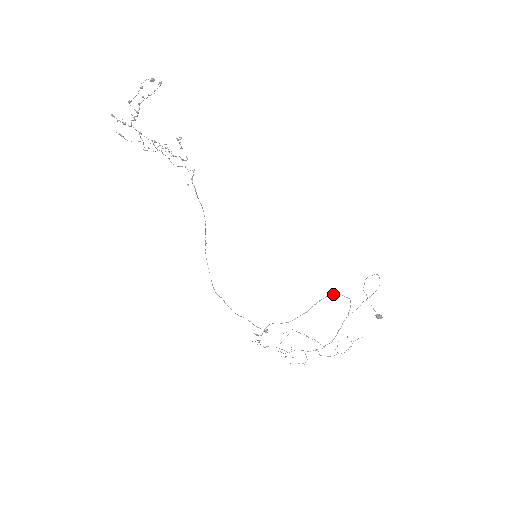
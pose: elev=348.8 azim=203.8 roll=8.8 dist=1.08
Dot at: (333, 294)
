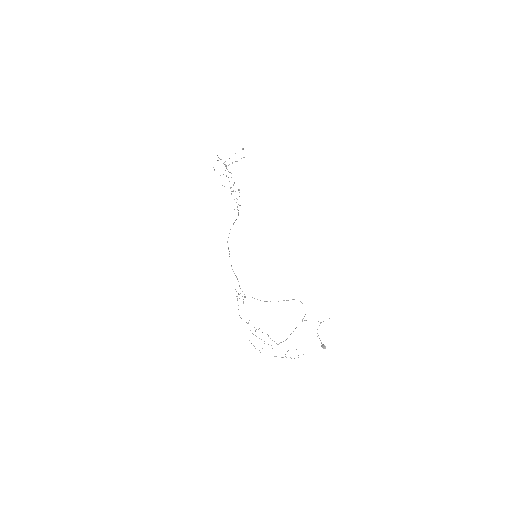
Dot at: occluded
